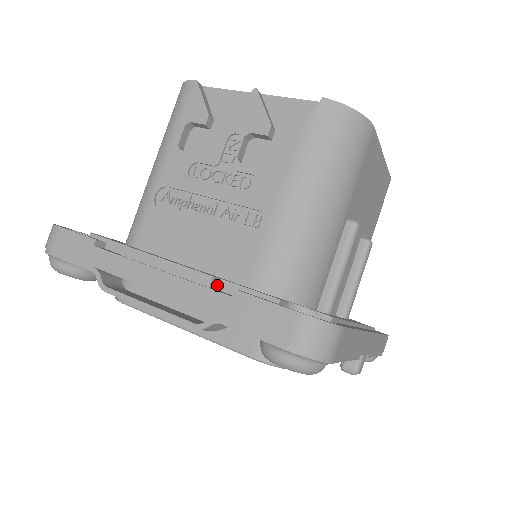
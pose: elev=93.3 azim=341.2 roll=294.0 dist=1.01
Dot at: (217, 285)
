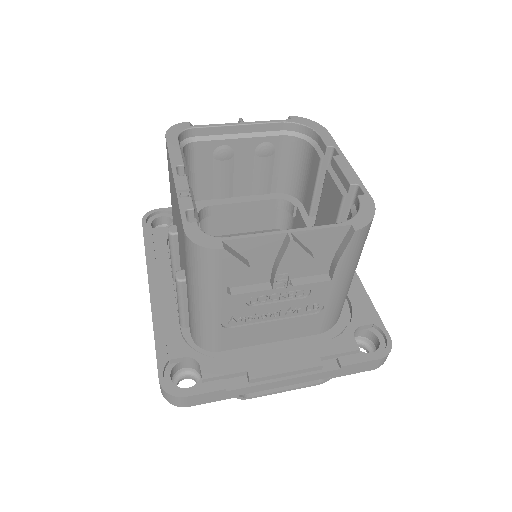
Dot at: (319, 360)
